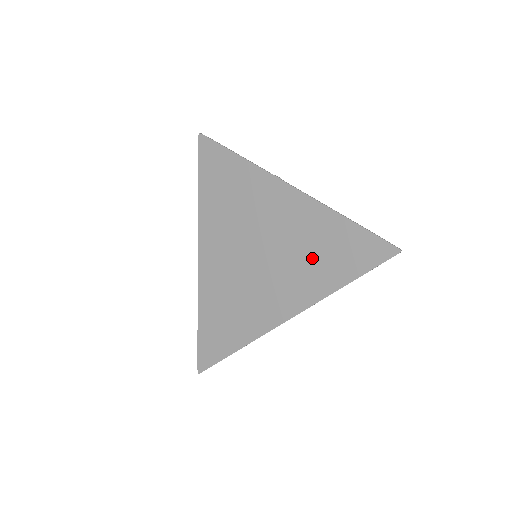
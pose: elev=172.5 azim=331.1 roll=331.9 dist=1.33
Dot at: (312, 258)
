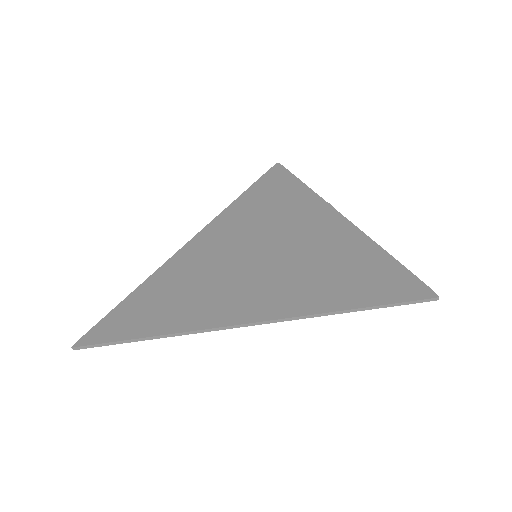
Dot at: (321, 273)
